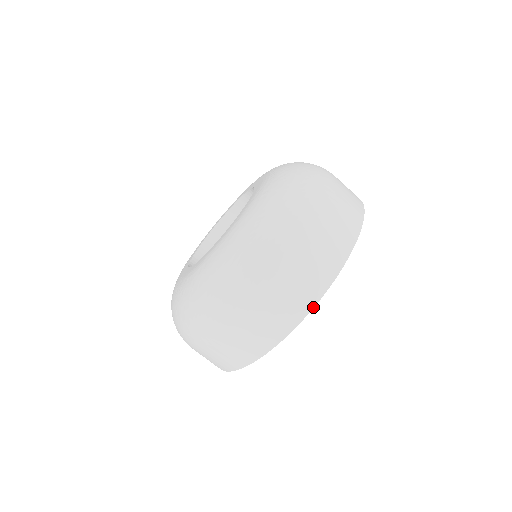
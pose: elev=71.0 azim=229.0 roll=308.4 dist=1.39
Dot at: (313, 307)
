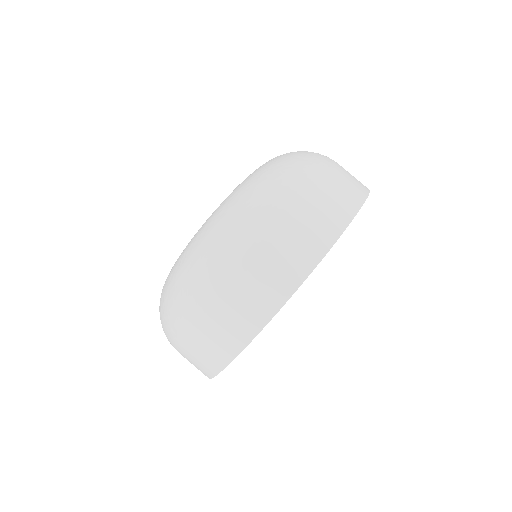
Dot at: (294, 291)
